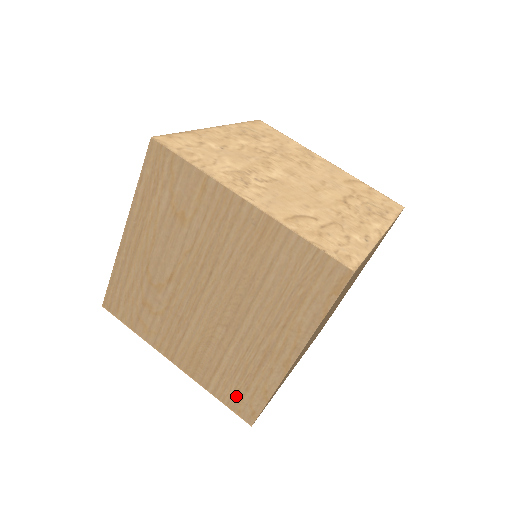
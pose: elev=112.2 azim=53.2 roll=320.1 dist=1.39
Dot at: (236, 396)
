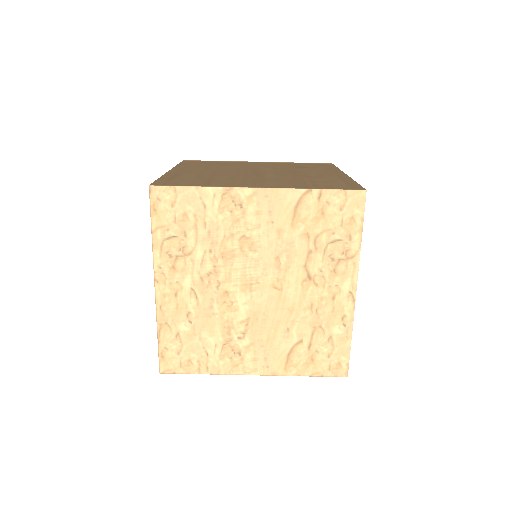
Dot at: occluded
